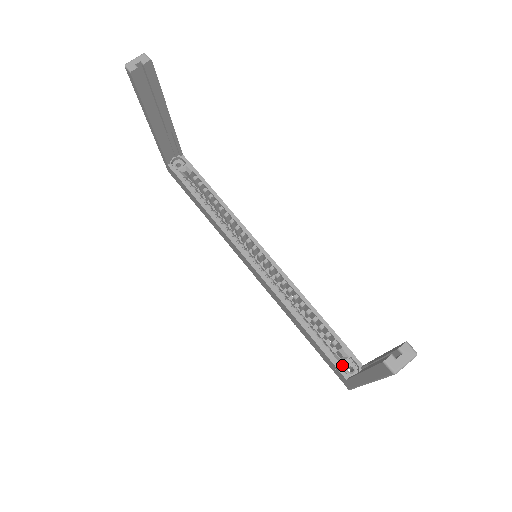
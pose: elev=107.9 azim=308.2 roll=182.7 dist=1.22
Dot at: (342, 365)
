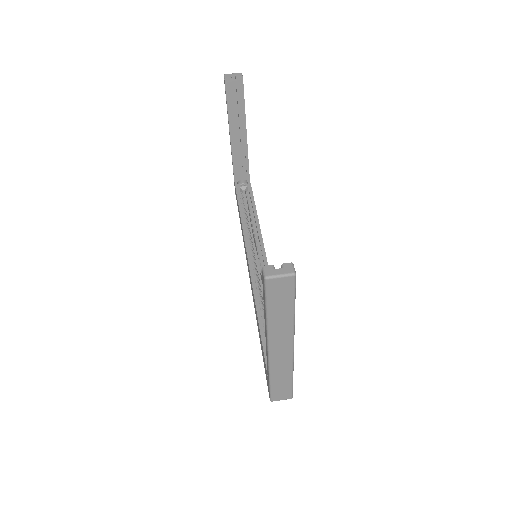
Dot at: occluded
